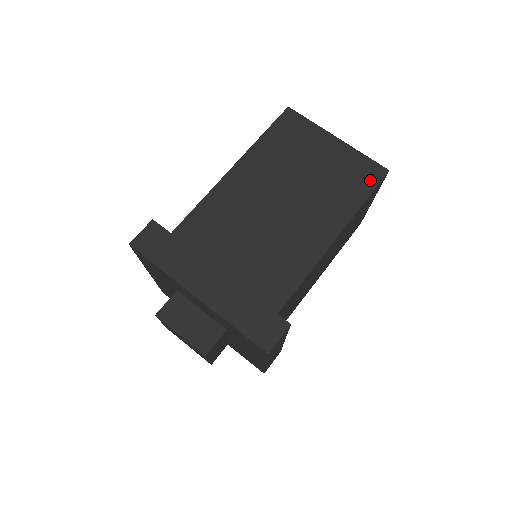
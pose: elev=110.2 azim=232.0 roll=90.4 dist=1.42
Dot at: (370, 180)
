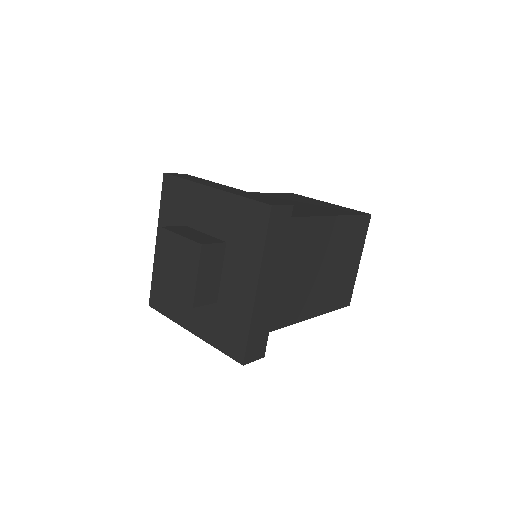
Dot at: (357, 213)
